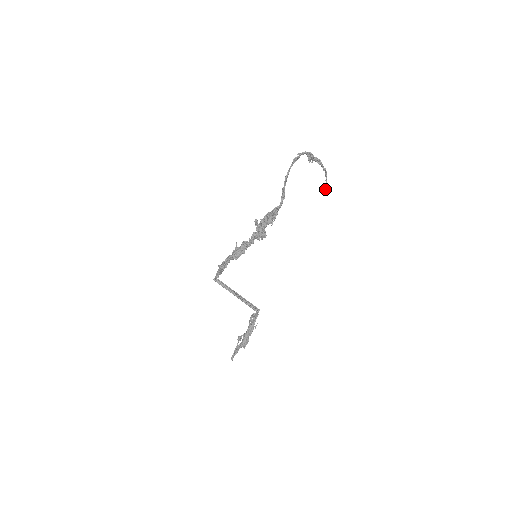
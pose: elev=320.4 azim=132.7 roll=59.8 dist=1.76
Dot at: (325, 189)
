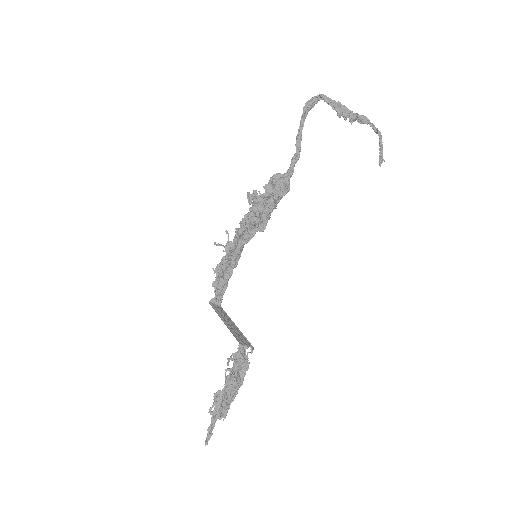
Dot at: (379, 157)
